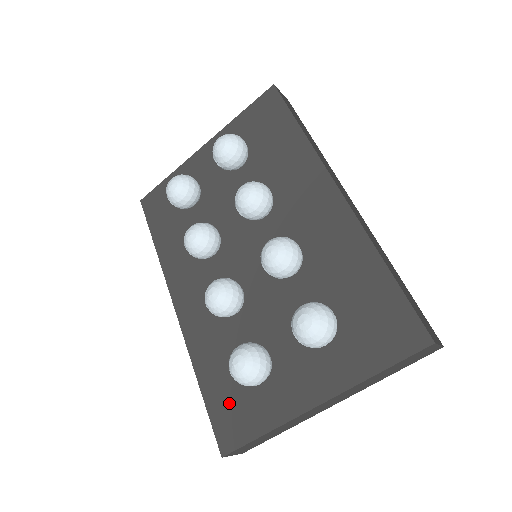
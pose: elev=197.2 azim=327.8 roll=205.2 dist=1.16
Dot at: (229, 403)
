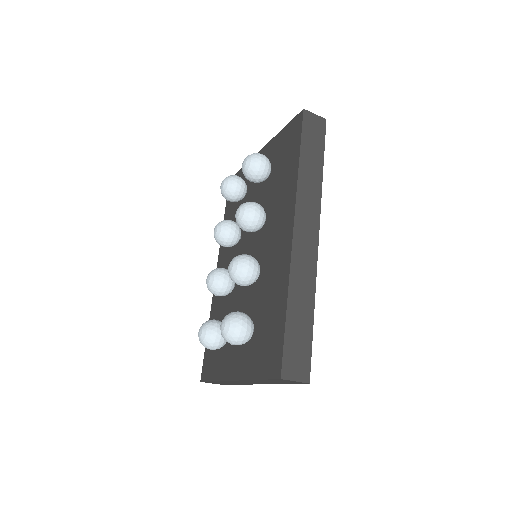
Dot at: (211, 351)
